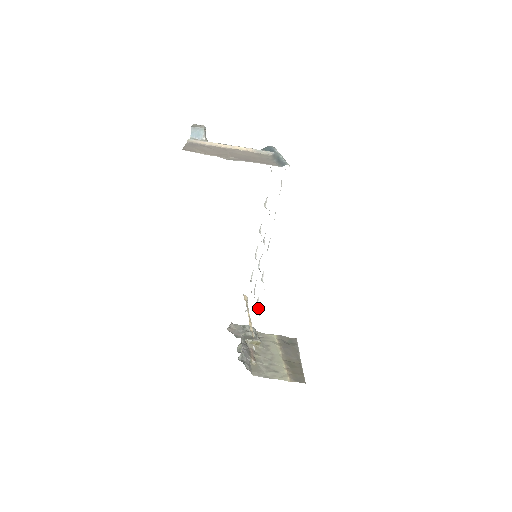
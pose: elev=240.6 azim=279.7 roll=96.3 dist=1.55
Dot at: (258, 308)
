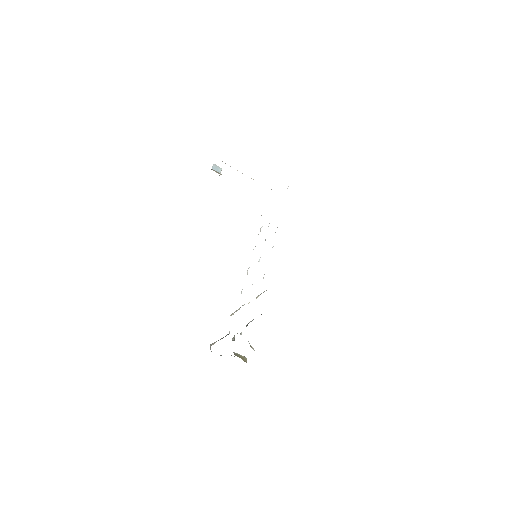
Dot at: occluded
